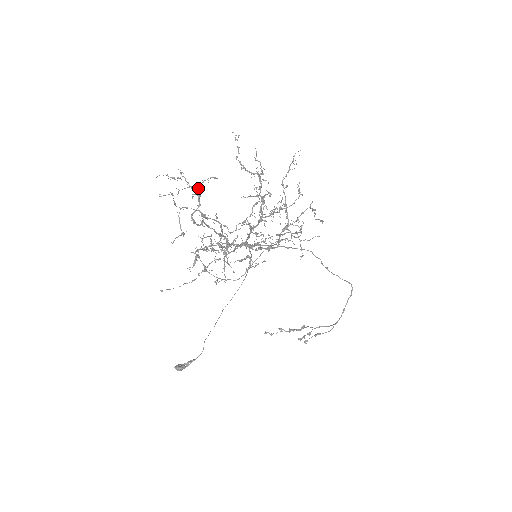
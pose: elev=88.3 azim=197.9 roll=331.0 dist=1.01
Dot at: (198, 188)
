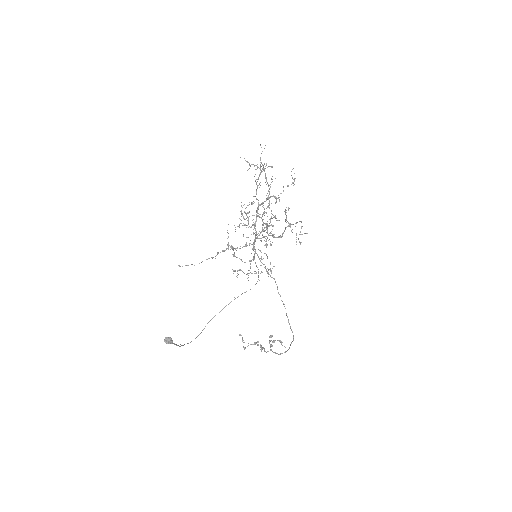
Dot at: (261, 170)
